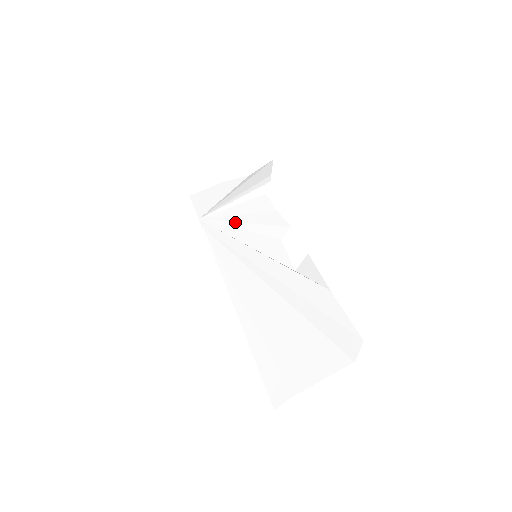
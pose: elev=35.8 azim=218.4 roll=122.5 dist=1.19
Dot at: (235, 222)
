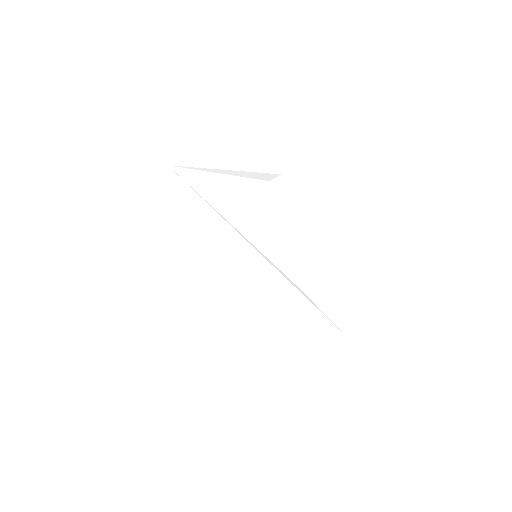
Dot at: (225, 198)
